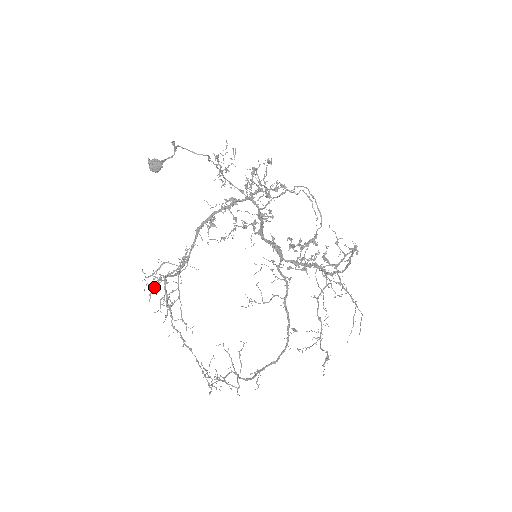
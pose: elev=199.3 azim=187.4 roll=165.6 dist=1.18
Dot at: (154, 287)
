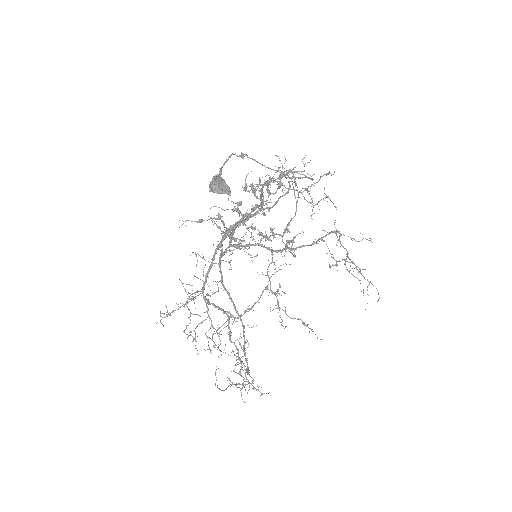
Dot at: occluded
